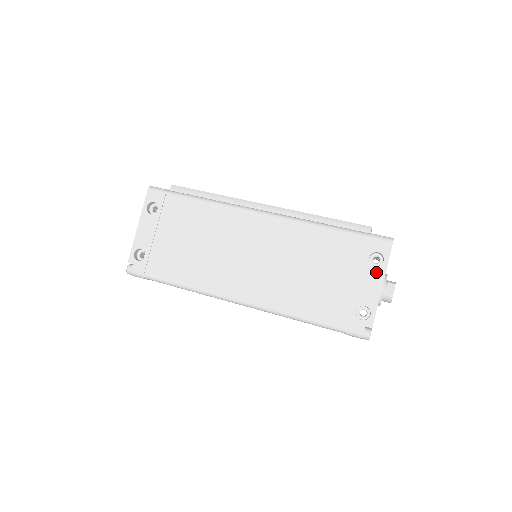
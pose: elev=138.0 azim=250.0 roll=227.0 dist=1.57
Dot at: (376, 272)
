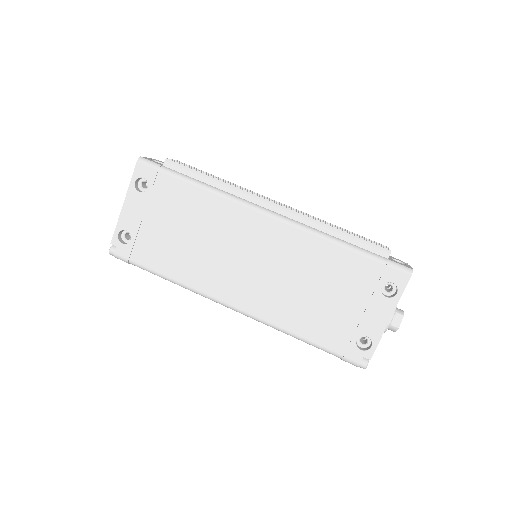
Dot at: (386, 304)
